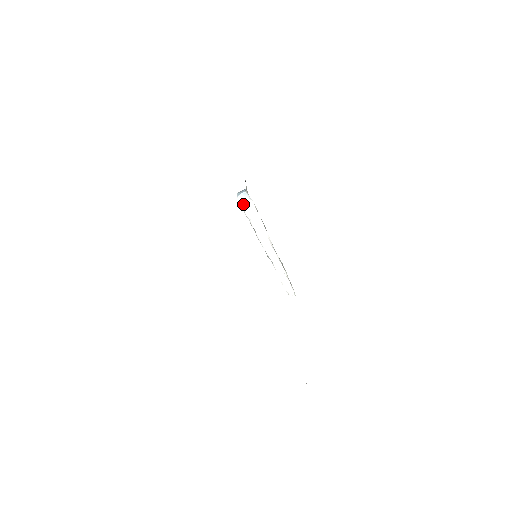
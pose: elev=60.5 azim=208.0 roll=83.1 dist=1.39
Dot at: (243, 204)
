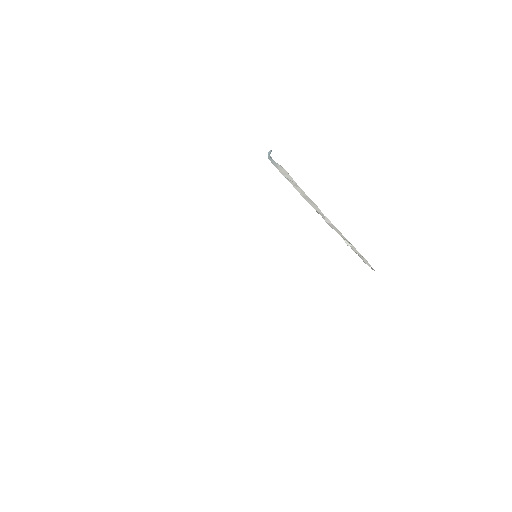
Dot at: (276, 167)
